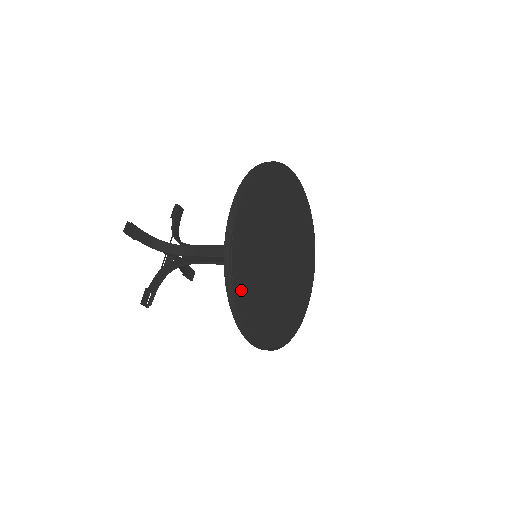
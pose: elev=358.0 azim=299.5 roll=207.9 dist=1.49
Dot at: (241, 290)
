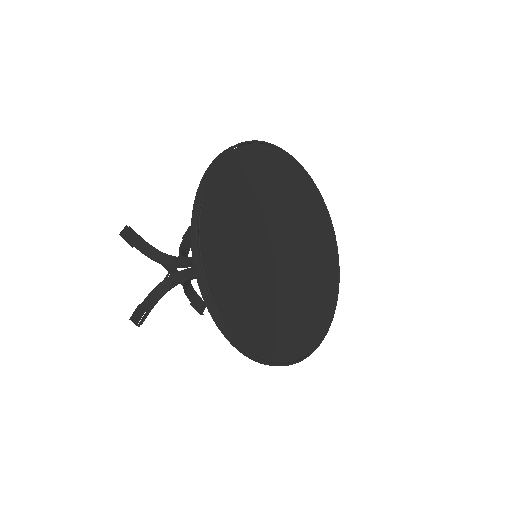
Dot at: (213, 259)
